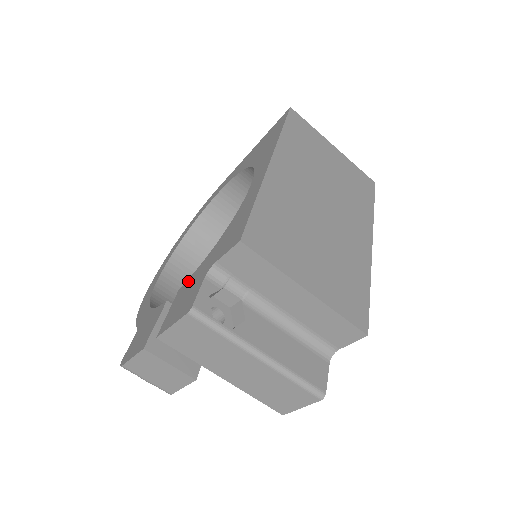
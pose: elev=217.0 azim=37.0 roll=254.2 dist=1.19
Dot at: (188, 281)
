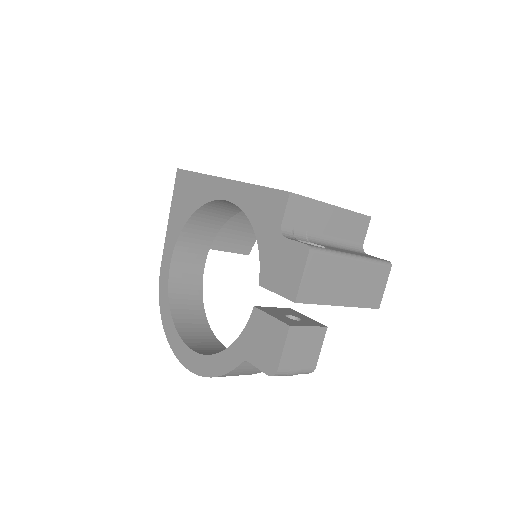
Dot at: (263, 269)
